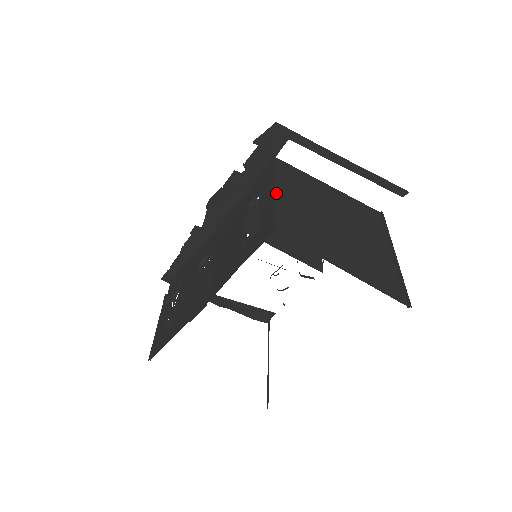
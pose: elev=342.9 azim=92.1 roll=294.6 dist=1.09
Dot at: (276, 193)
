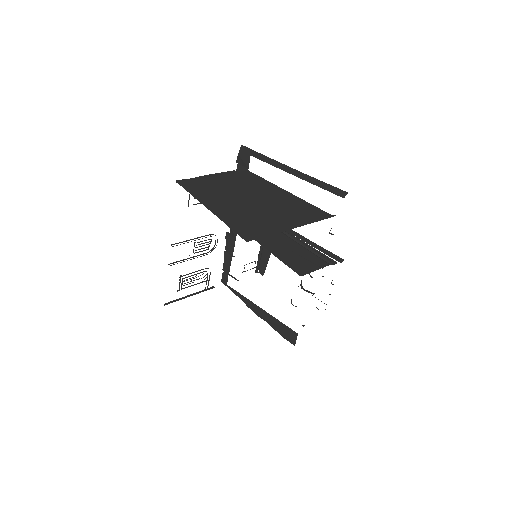
Dot at: (209, 175)
